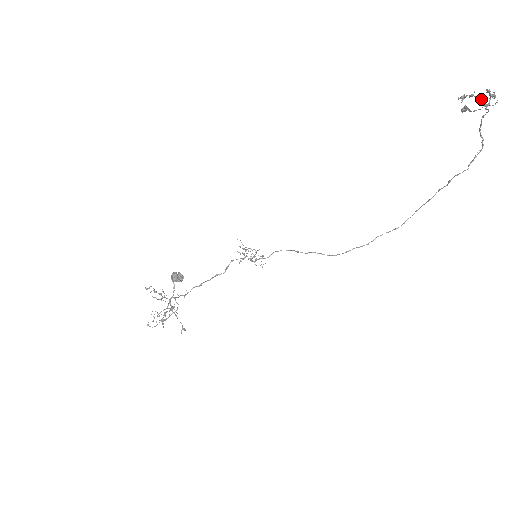
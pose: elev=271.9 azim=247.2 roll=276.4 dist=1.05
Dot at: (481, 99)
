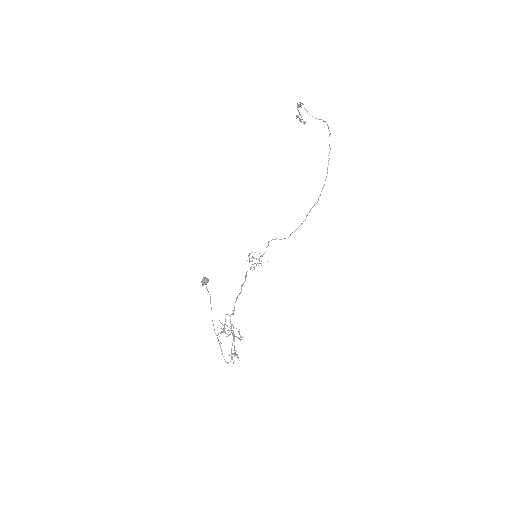
Dot at: occluded
